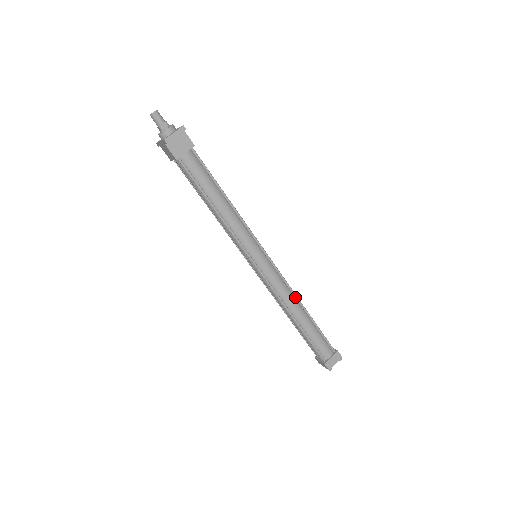
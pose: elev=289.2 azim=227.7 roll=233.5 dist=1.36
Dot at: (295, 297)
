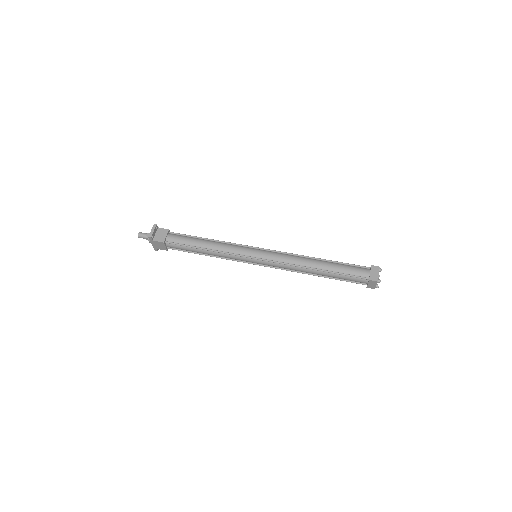
Dot at: (303, 257)
